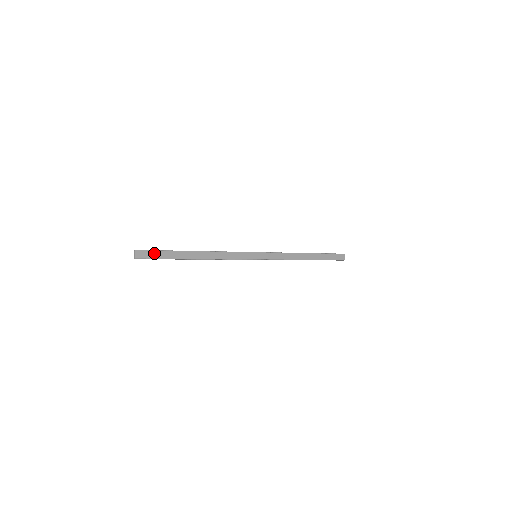
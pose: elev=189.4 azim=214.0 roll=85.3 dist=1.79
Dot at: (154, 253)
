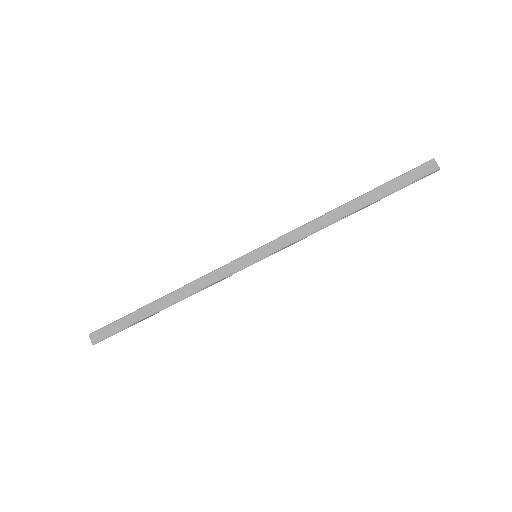
Dot at: (111, 327)
